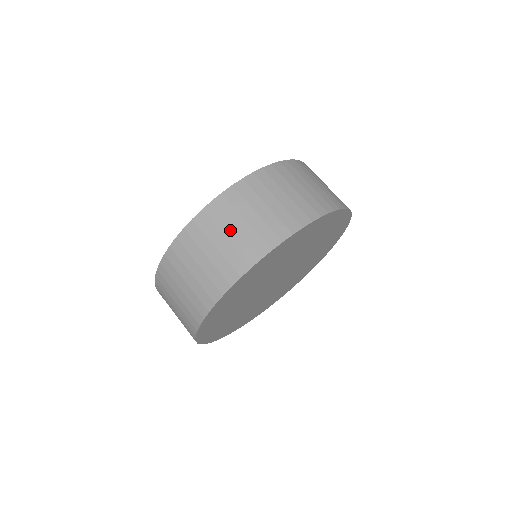
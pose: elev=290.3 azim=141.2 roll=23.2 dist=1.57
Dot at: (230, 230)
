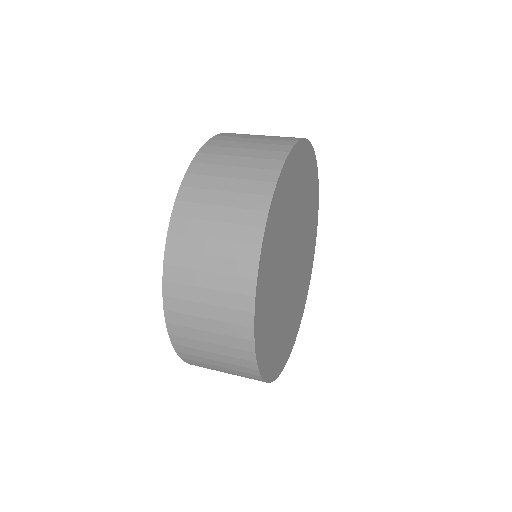
Dot at: (250, 139)
